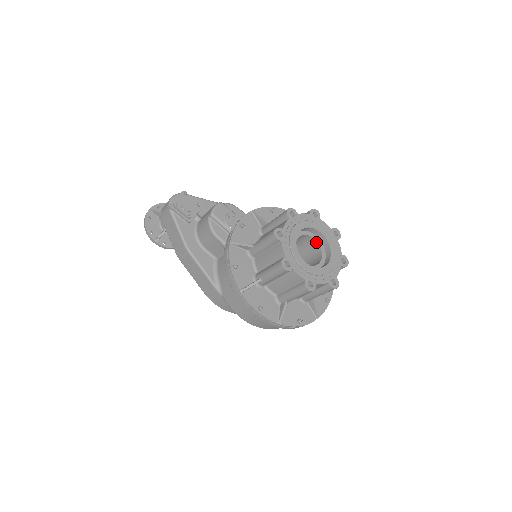
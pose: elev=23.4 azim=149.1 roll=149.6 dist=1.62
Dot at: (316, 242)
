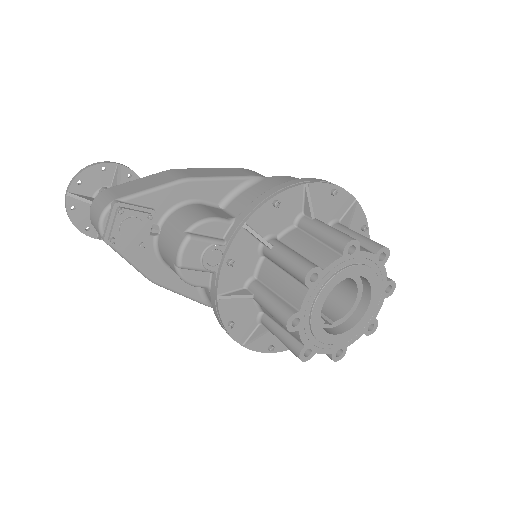
Dot at: (350, 278)
